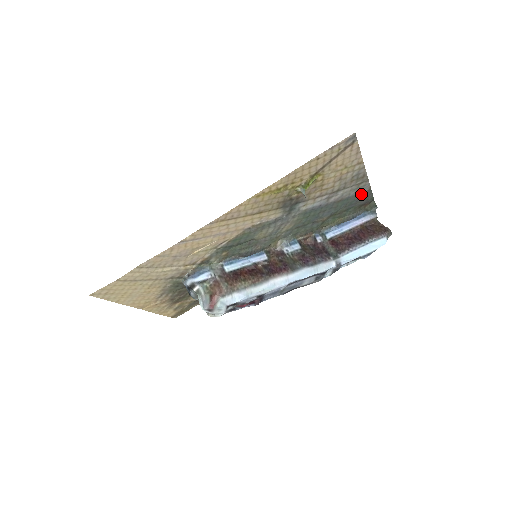
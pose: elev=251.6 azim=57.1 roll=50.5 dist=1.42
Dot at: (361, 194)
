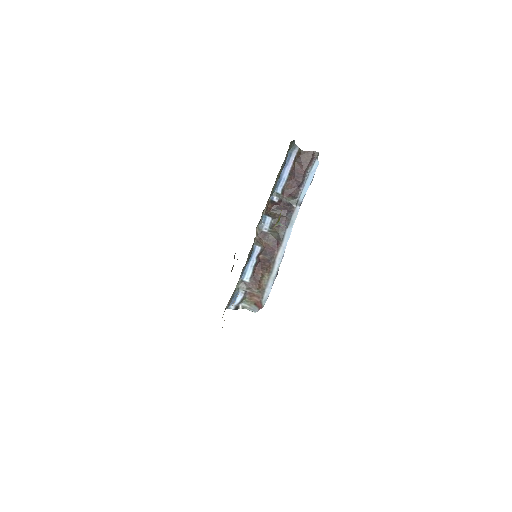
Dot at: occluded
